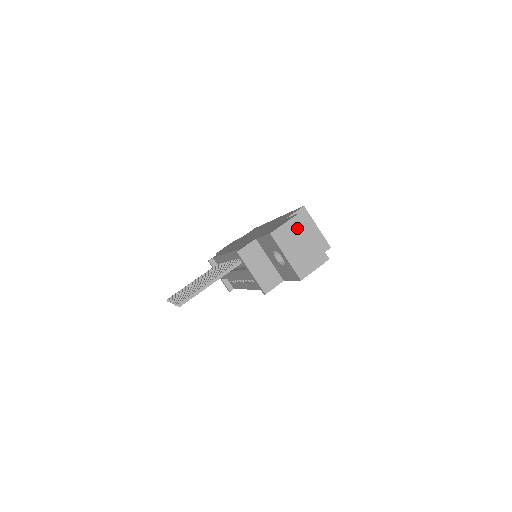
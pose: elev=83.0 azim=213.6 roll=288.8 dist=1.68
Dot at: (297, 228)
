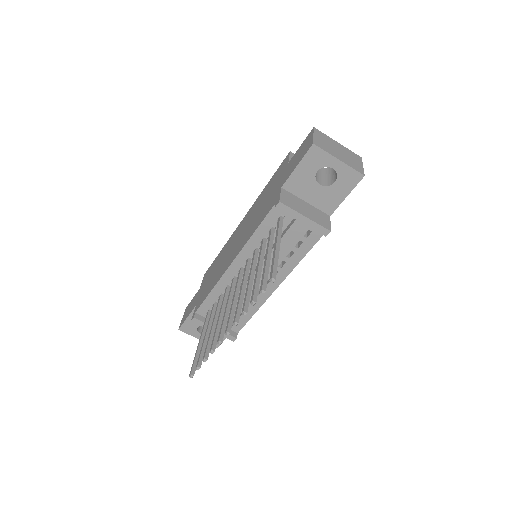
Dot at: (323, 138)
